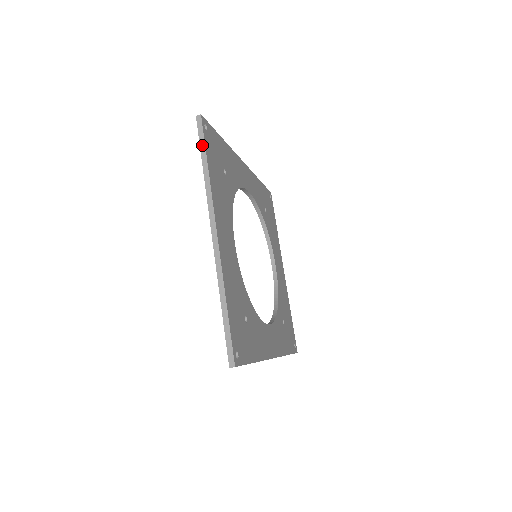
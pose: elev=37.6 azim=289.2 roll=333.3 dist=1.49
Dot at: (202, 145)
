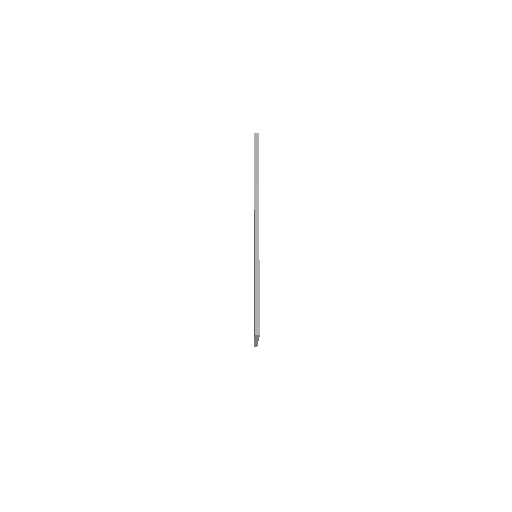
Dot at: (256, 157)
